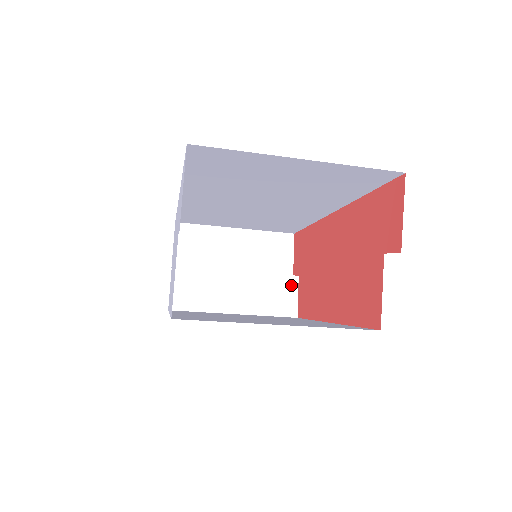
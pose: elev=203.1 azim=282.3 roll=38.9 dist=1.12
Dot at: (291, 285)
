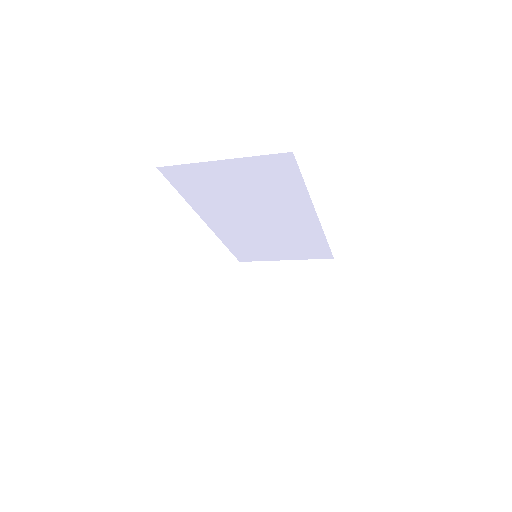
Dot at: (323, 296)
